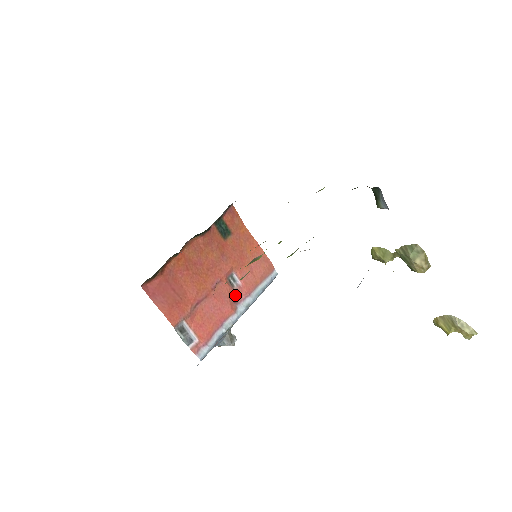
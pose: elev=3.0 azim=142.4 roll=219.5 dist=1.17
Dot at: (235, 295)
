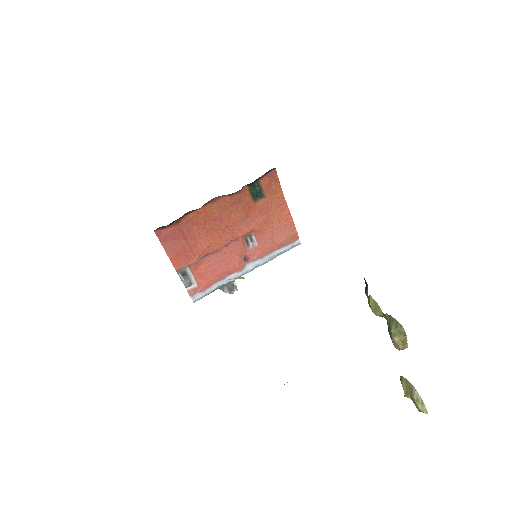
Dot at: (247, 254)
